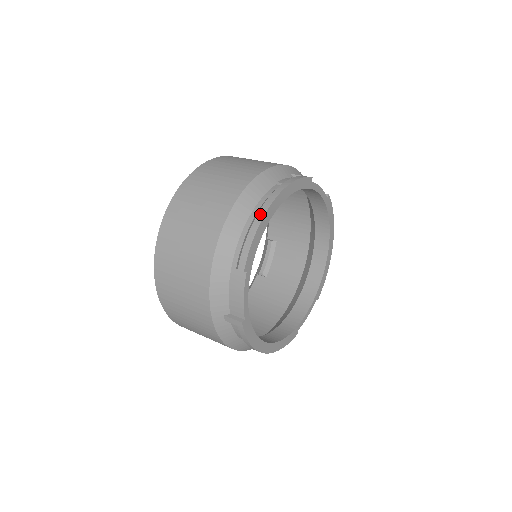
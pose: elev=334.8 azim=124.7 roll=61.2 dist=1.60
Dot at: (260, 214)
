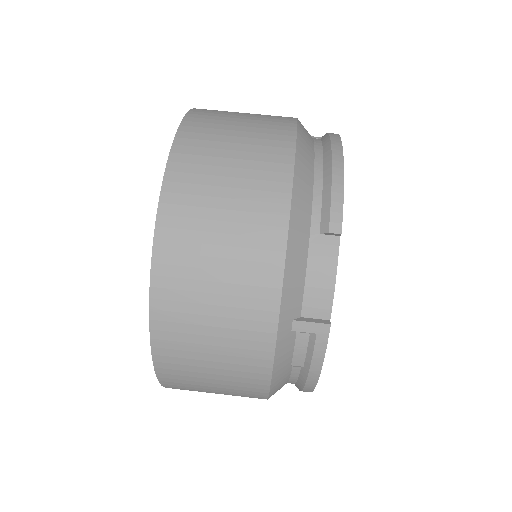
Dot at: occluded
